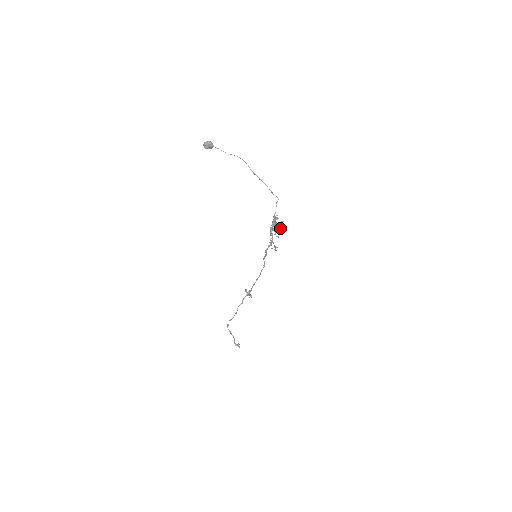
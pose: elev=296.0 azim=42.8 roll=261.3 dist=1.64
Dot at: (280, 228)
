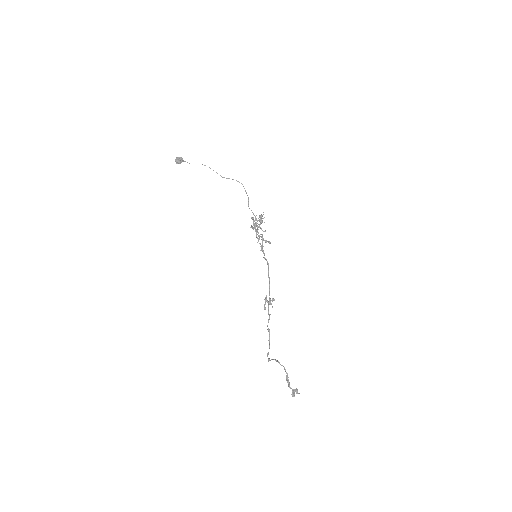
Dot at: (262, 222)
